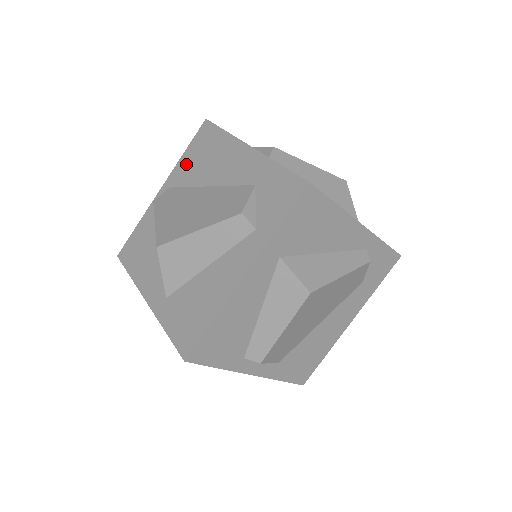
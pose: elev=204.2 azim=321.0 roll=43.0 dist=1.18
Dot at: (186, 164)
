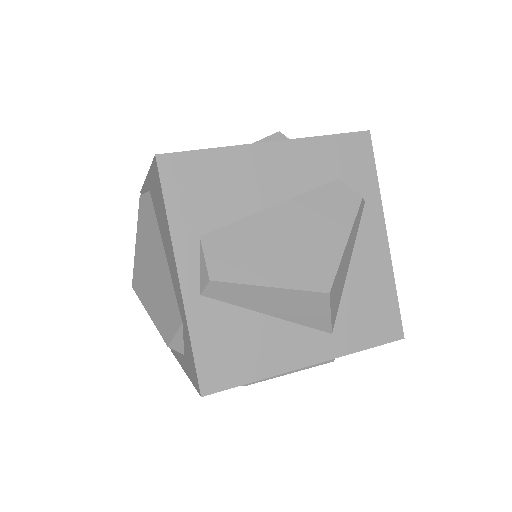
Dot at: (153, 188)
